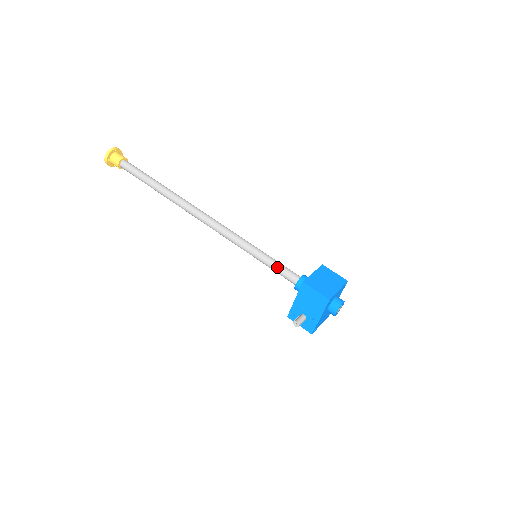
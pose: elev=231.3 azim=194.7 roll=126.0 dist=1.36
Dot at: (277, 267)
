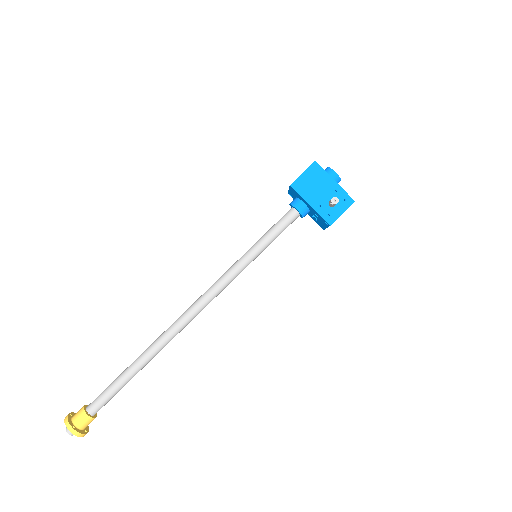
Dot at: (273, 229)
